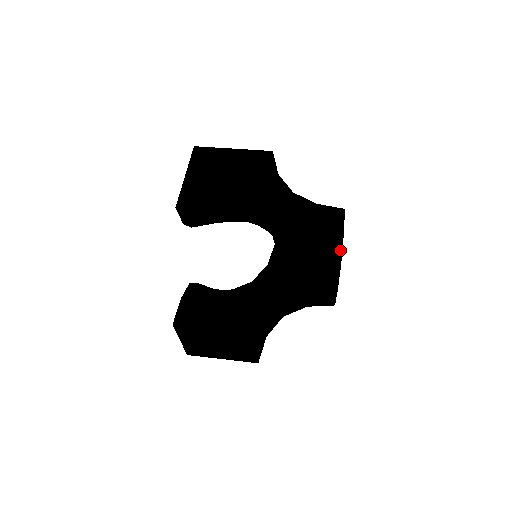
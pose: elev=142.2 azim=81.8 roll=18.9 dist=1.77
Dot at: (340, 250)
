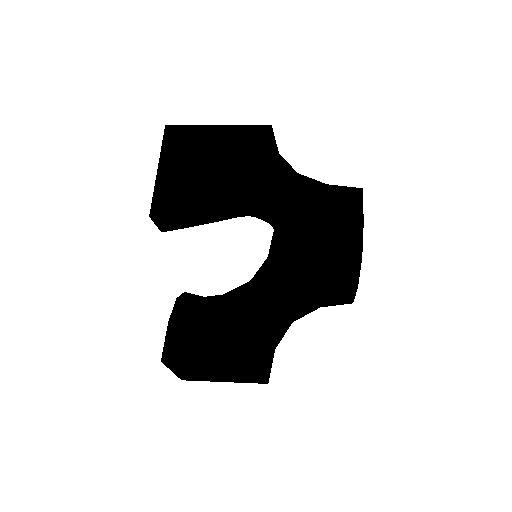
Dot at: (360, 242)
